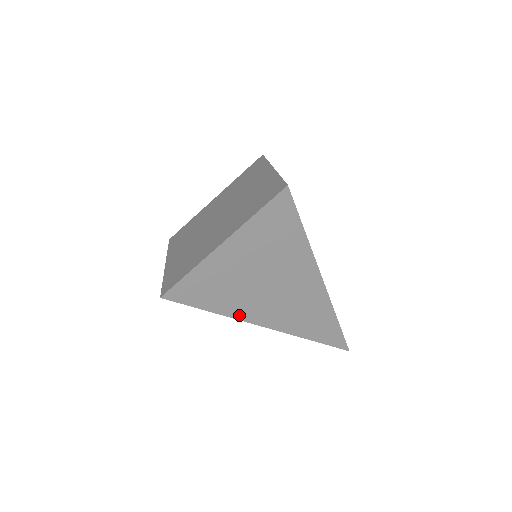
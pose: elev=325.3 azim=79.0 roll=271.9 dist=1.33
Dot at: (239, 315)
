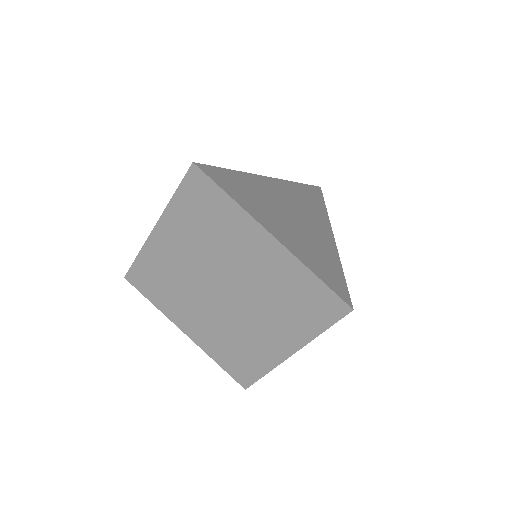
Dot at: occluded
